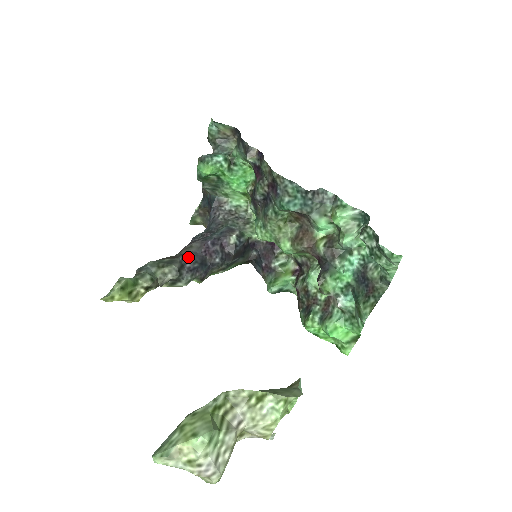
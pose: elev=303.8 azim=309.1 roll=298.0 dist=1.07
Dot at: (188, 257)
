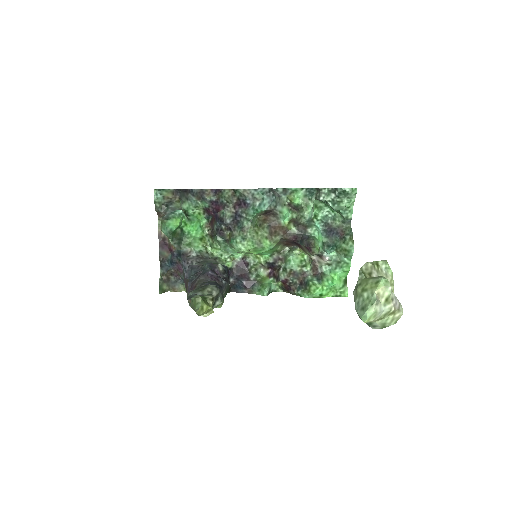
Dot at: (208, 284)
